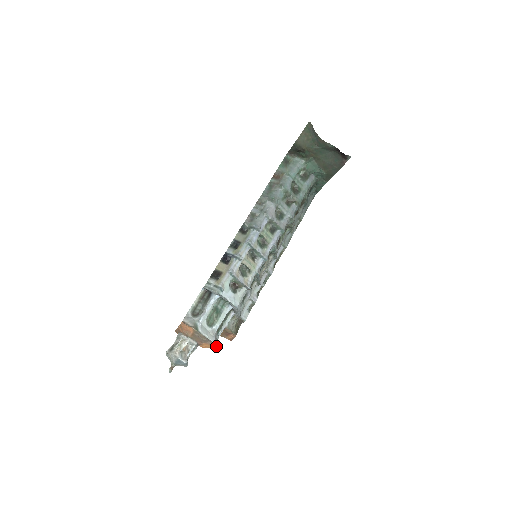
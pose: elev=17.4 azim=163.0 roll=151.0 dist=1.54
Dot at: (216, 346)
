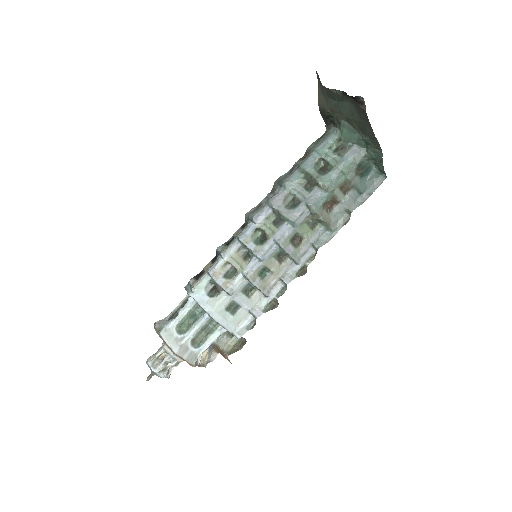
Dot at: (182, 358)
